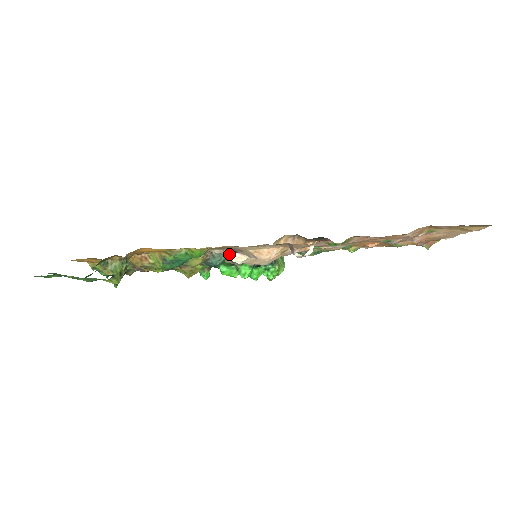
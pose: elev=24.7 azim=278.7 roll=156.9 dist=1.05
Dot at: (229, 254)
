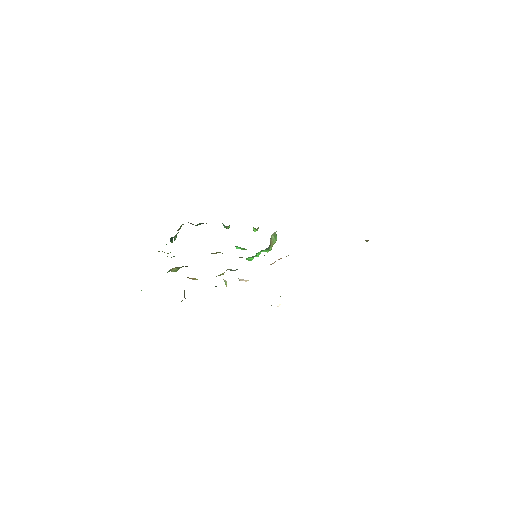
Dot at: (239, 279)
